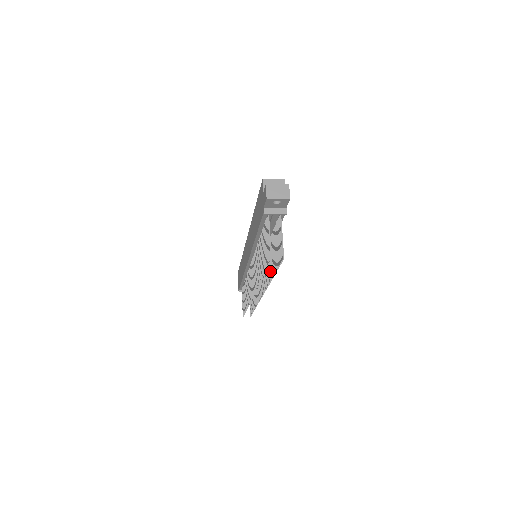
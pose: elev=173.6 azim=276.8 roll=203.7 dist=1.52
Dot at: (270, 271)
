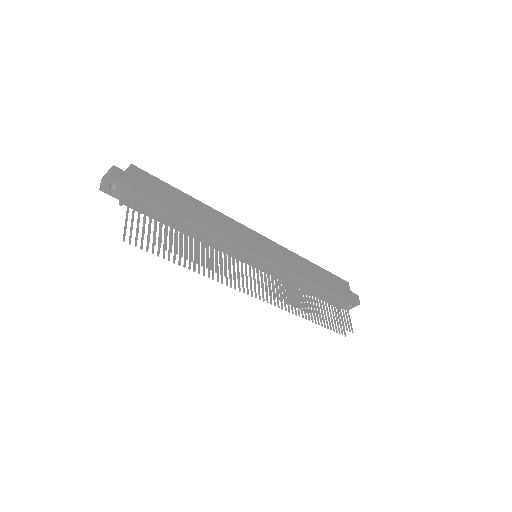
Dot at: (202, 258)
